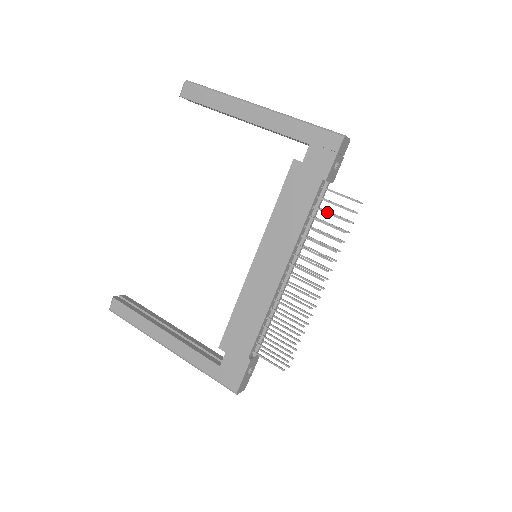
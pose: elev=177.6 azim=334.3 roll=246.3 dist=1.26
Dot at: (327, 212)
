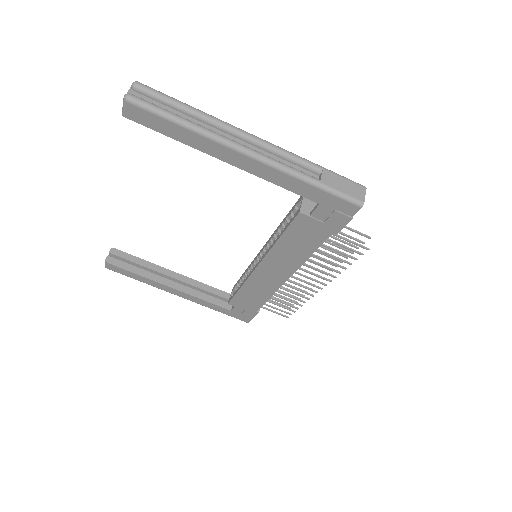
Dot at: (334, 250)
